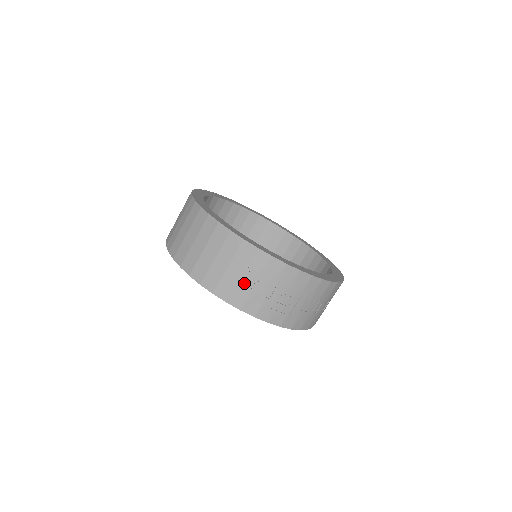
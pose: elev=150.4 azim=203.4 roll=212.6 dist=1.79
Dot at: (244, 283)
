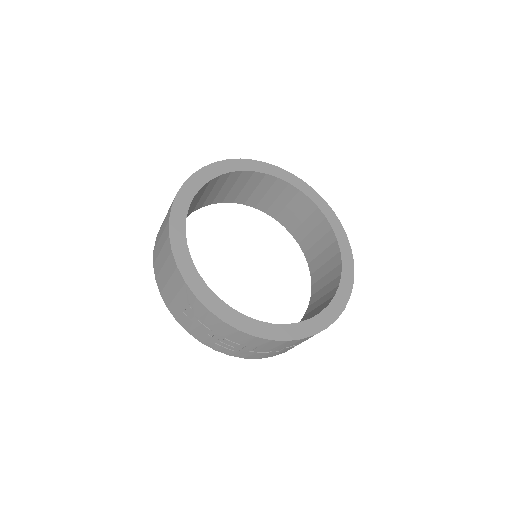
Dot at: (188, 316)
